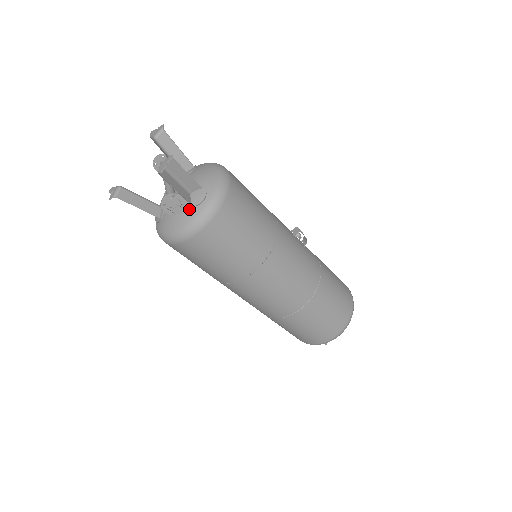
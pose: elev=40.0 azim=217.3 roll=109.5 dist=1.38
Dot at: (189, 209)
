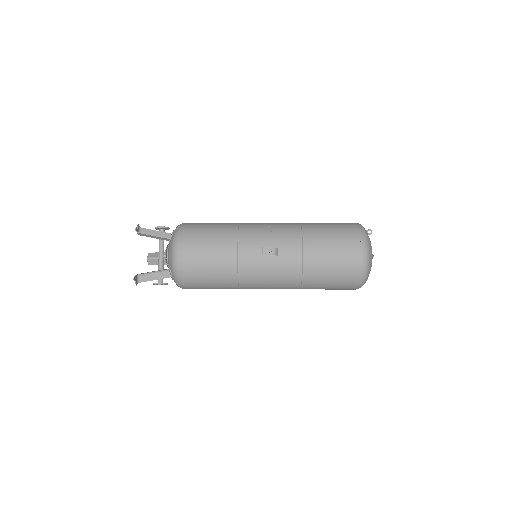
Dot at: occluded
